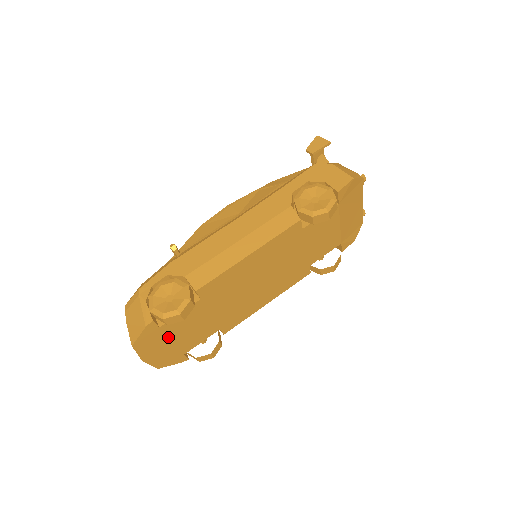
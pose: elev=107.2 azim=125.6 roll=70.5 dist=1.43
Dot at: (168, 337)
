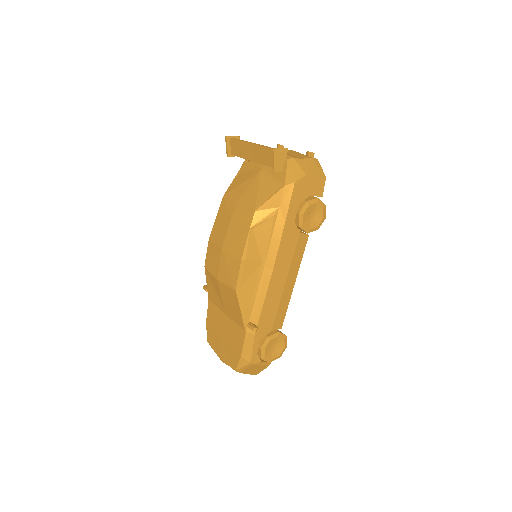
Dot at: occluded
